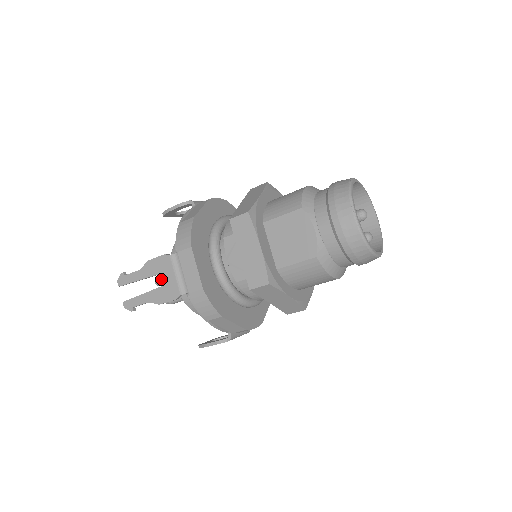
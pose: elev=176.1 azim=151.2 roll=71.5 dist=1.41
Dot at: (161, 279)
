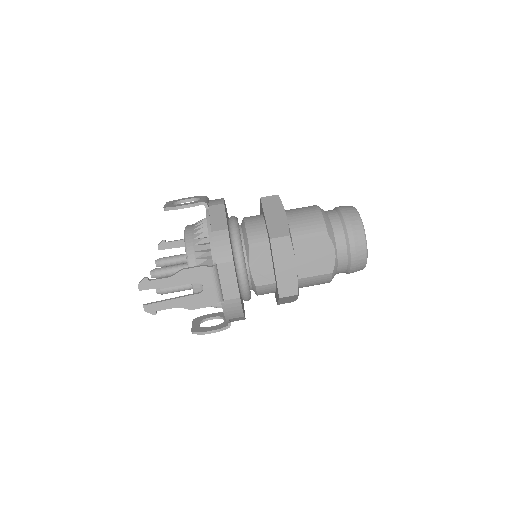
Dot at: (160, 273)
